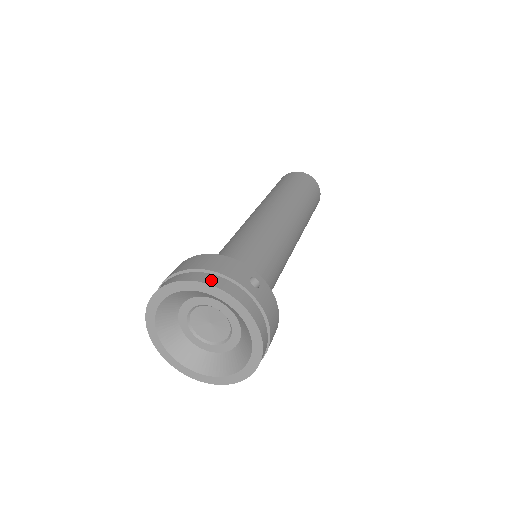
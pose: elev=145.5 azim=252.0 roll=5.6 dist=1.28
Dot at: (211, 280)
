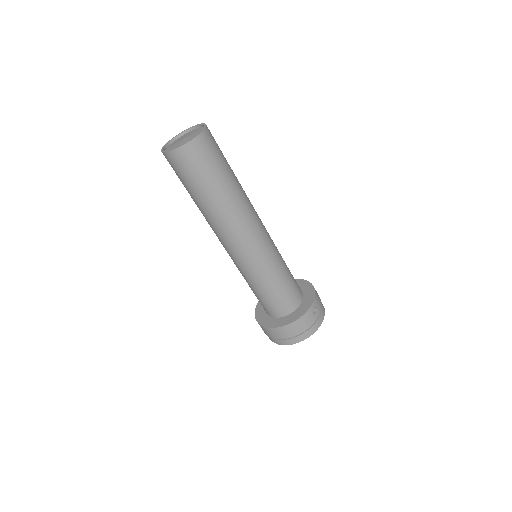
Dot at: (308, 335)
